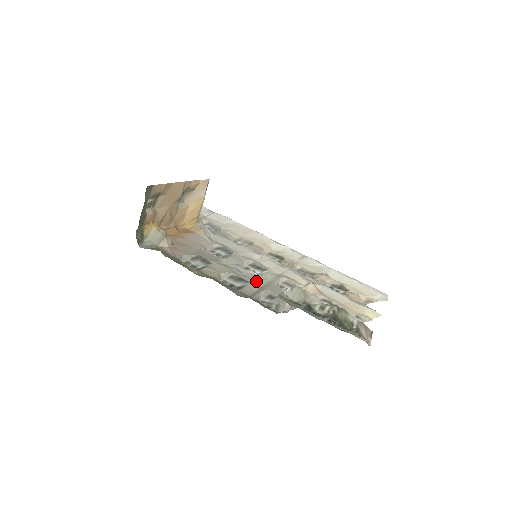
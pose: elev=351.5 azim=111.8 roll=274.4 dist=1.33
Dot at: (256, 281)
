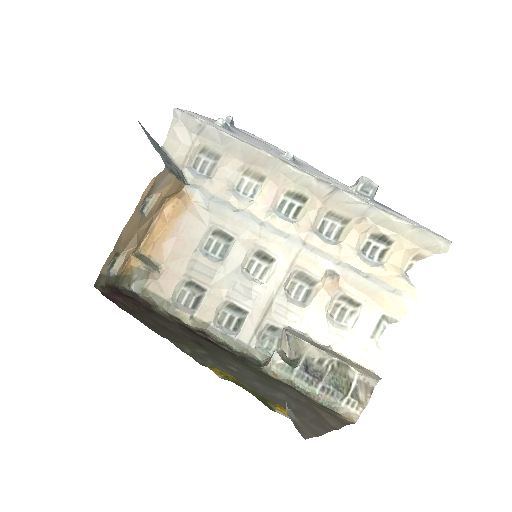
Dot at: (258, 302)
